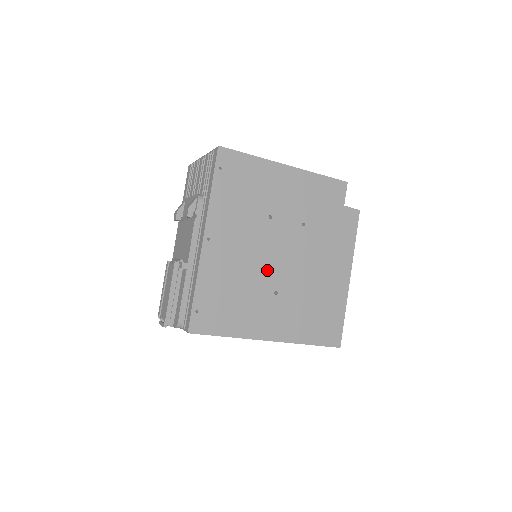
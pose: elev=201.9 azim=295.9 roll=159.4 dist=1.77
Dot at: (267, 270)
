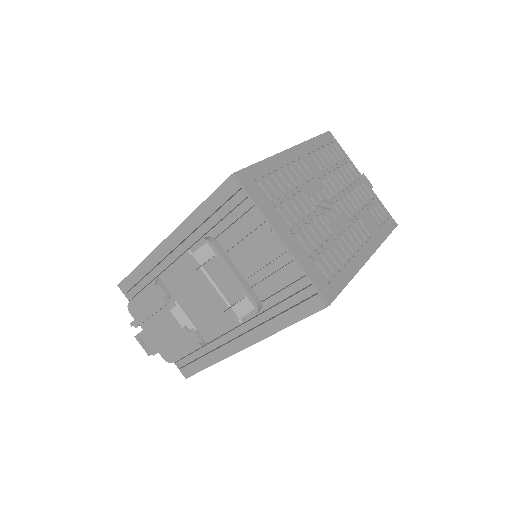
Dot at: occluded
